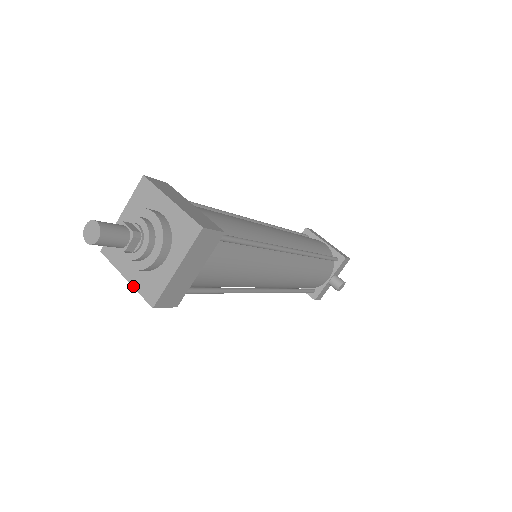
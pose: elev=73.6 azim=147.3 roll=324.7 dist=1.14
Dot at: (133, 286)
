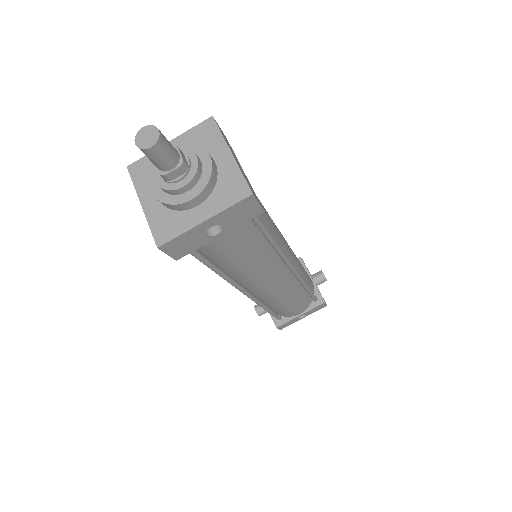
Dot at: (217, 213)
